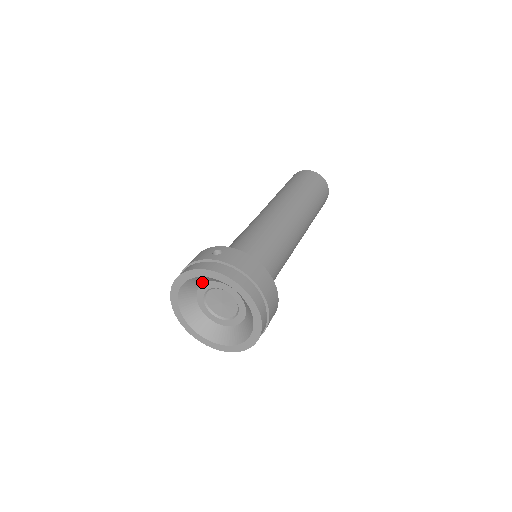
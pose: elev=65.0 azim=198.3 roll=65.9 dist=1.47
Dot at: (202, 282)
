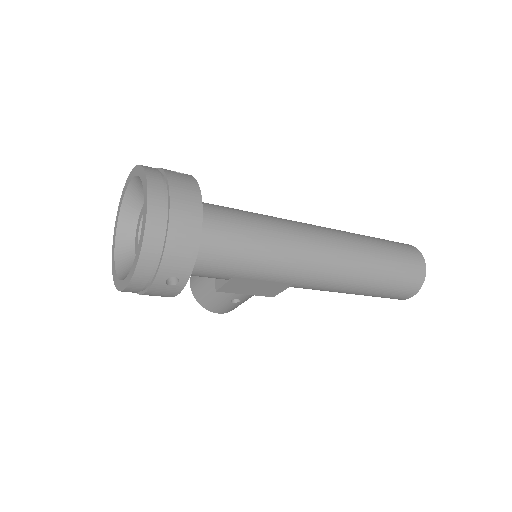
Dot at: occluded
